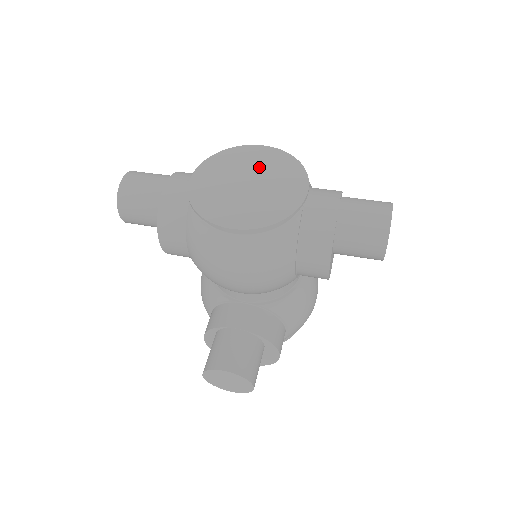
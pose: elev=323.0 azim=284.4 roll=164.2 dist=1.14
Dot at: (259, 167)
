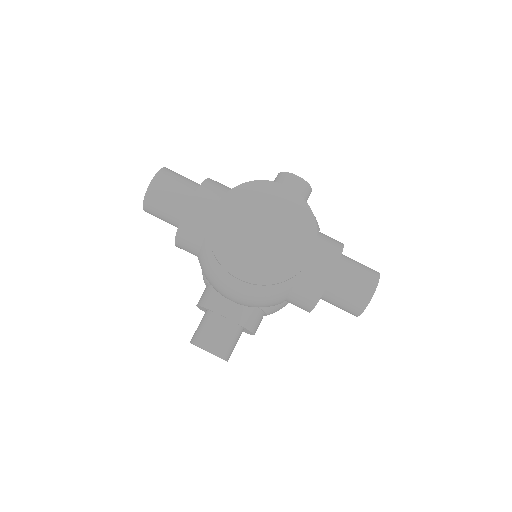
Dot at: (277, 213)
